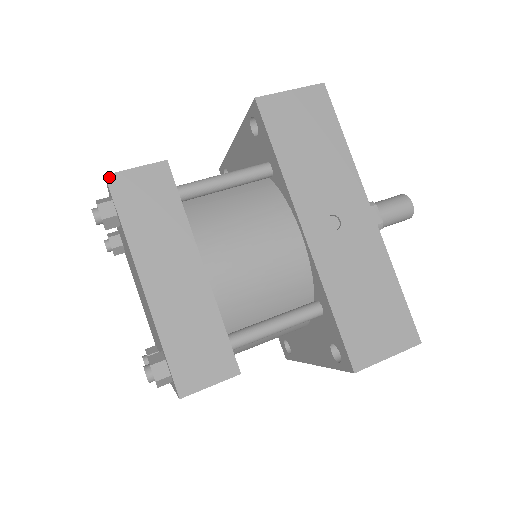
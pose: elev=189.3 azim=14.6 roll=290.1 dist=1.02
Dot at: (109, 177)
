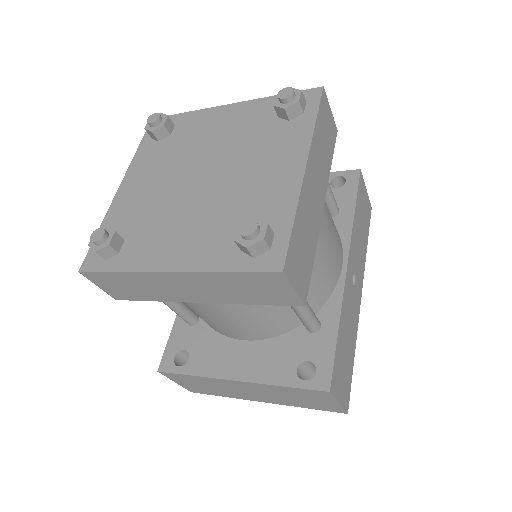
Dot at: (324, 91)
